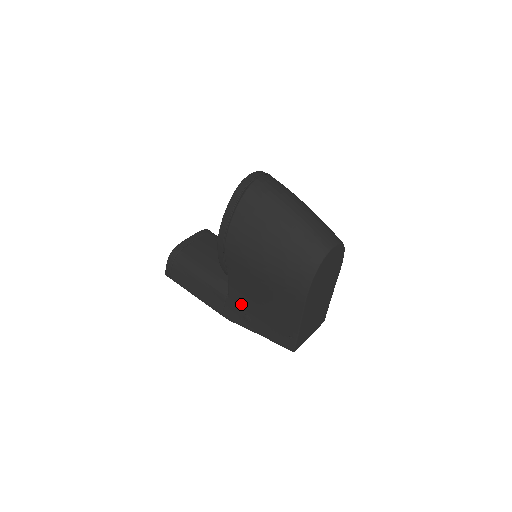
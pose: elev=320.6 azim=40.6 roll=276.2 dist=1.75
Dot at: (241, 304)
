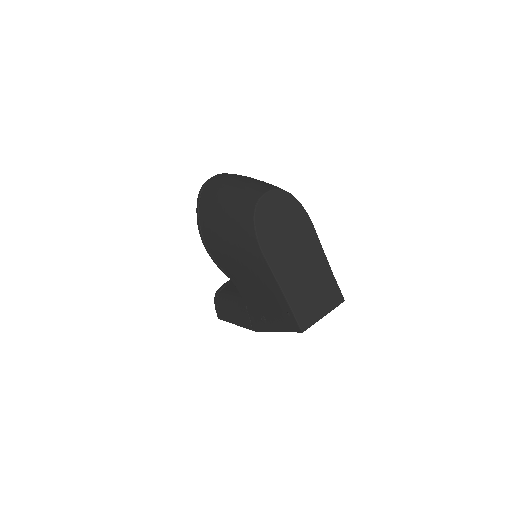
Dot at: (253, 305)
